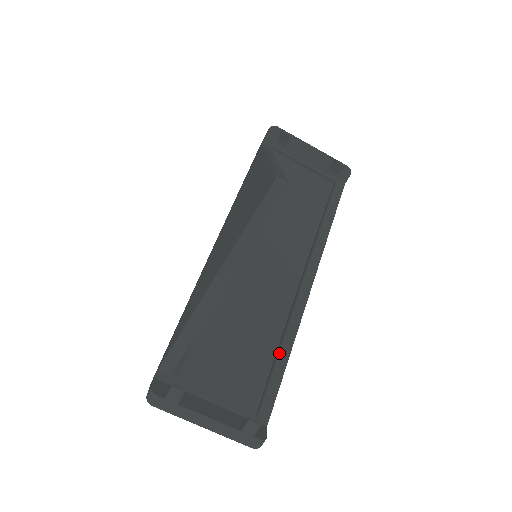
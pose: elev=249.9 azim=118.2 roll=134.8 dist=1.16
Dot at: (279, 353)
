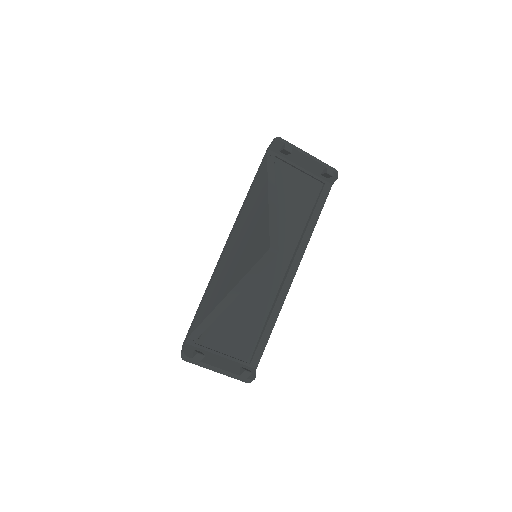
Dot at: (268, 323)
